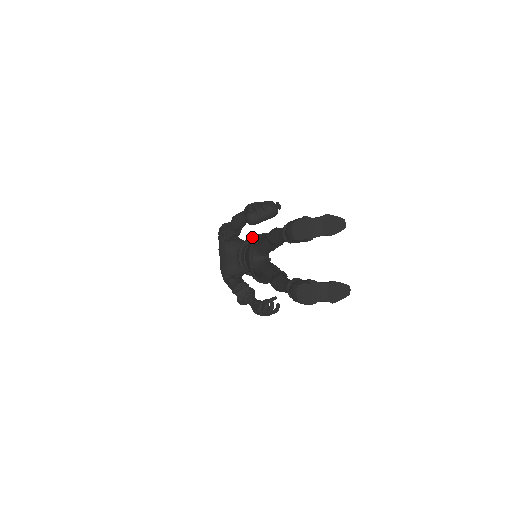
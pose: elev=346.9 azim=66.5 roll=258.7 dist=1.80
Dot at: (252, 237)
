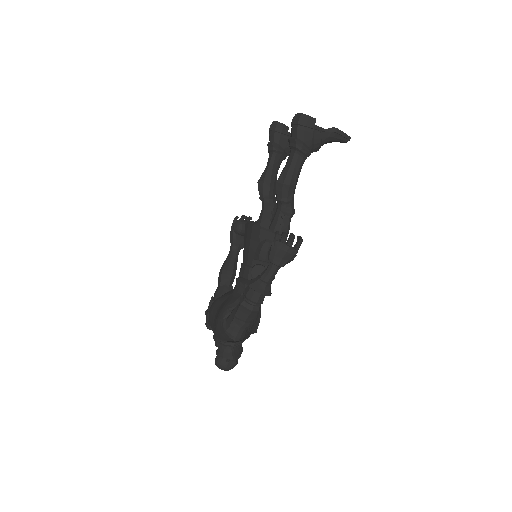
Dot at: occluded
